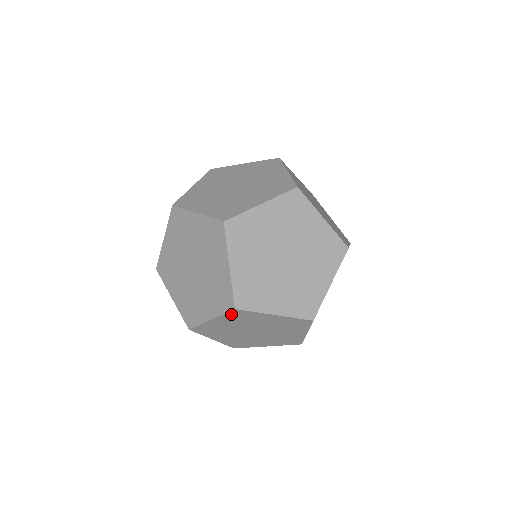
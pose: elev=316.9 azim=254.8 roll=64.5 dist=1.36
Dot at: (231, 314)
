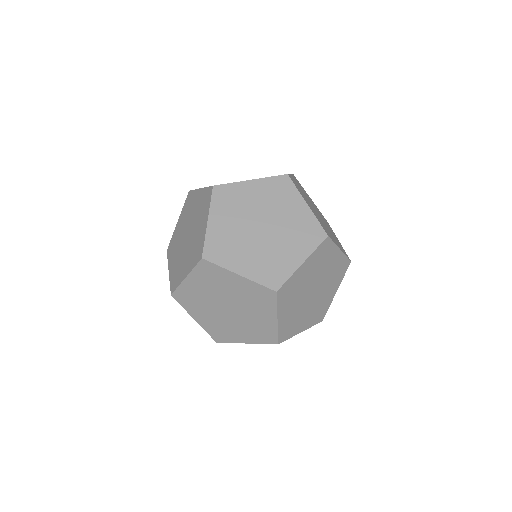
Dot at: (201, 268)
